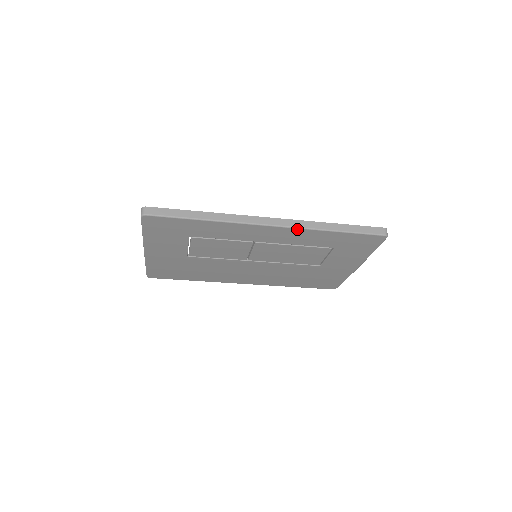
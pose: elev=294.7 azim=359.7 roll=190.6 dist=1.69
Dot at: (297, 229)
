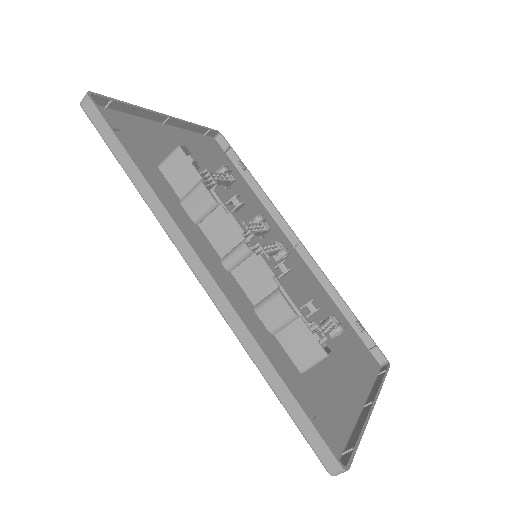
Dot at: (224, 315)
